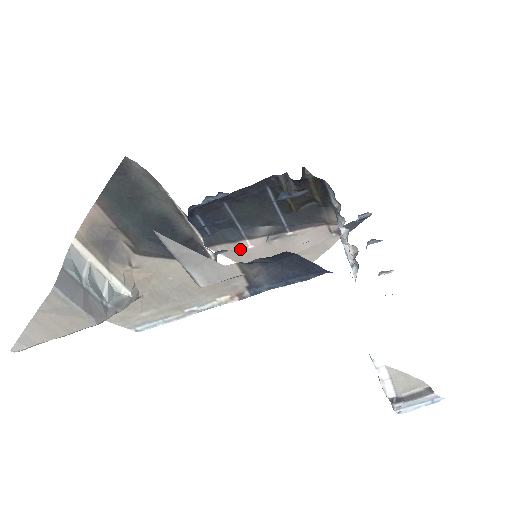
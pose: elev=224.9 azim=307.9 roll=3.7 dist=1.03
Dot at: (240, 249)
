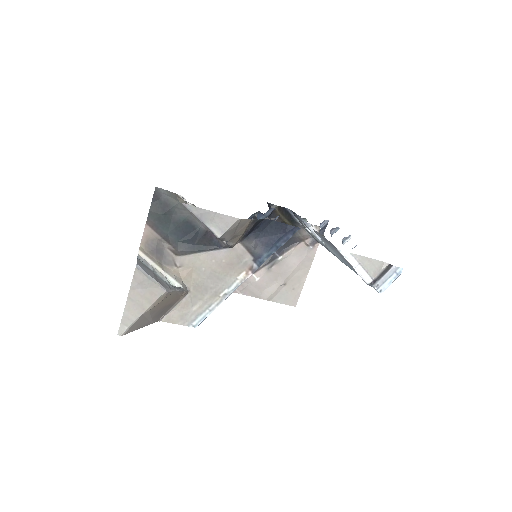
Dot at: (251, 284)
